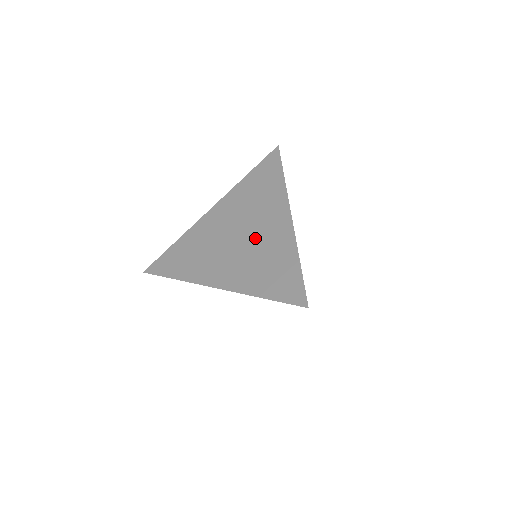
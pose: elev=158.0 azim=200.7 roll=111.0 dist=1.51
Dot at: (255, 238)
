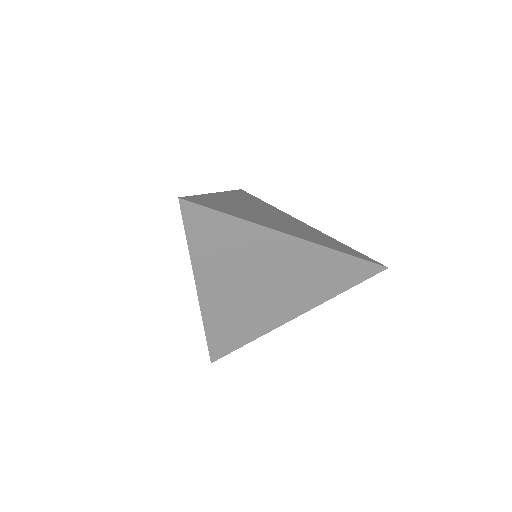
Dot at: (292, 223)
